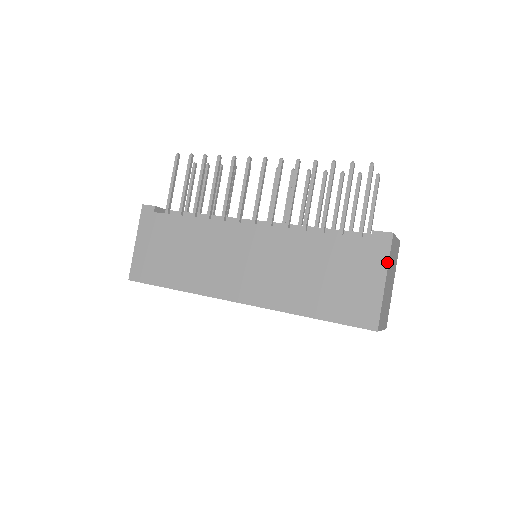
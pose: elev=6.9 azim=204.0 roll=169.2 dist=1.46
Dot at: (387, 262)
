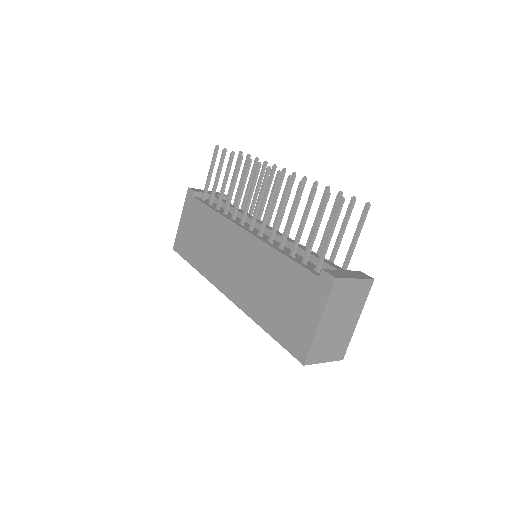
Dot at: (324, 305)
